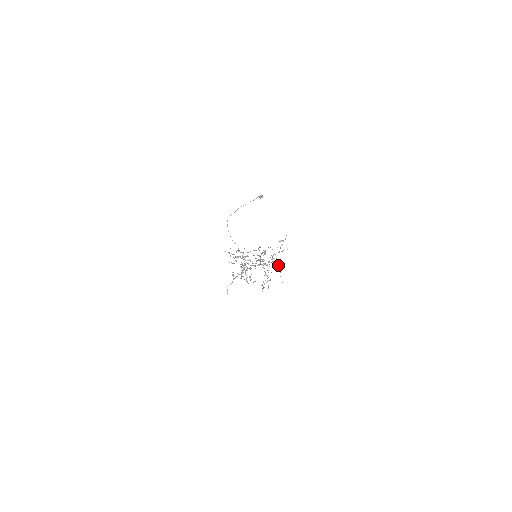
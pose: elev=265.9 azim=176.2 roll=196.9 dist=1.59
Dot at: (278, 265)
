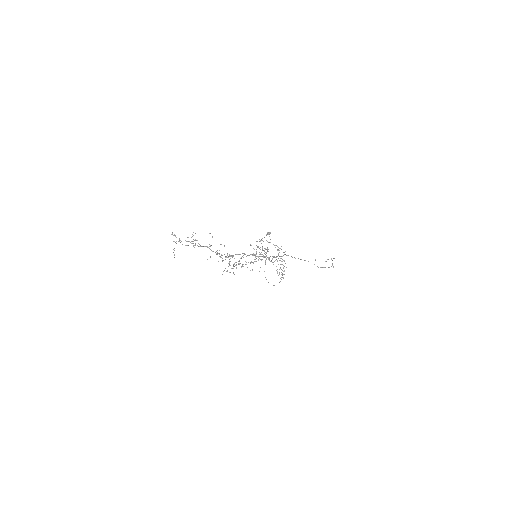
Dot at: (269, 242)
